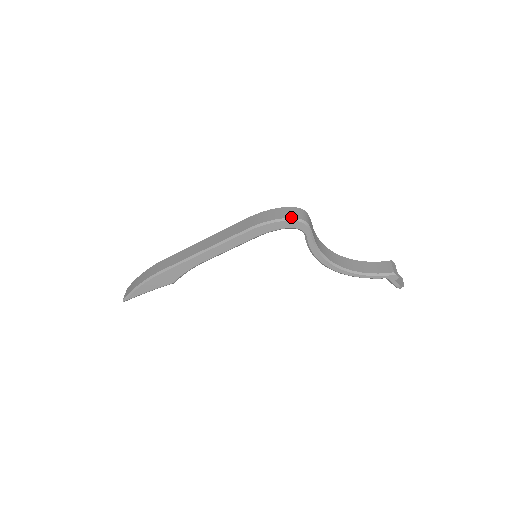
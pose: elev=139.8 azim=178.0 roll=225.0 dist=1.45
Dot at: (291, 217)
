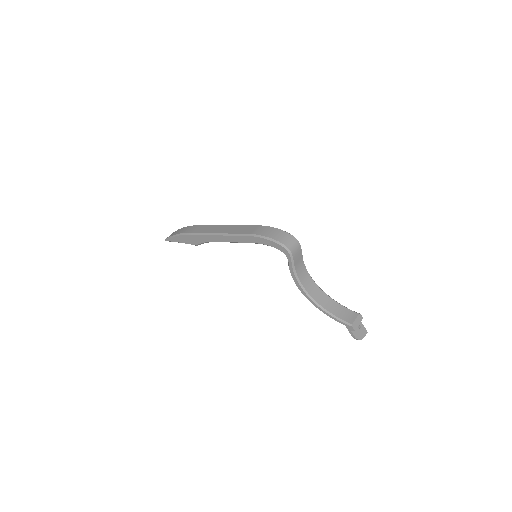
Dot at: (280, 241)
